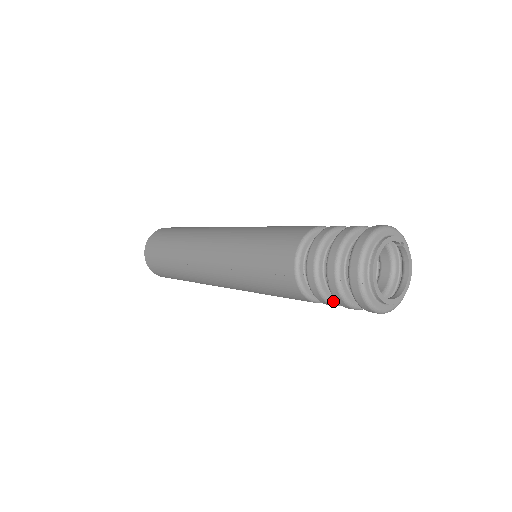
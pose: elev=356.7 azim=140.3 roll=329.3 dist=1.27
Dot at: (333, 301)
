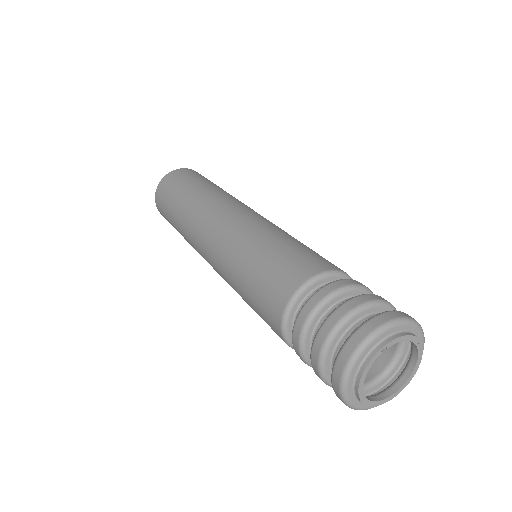
Dot at: occluded
